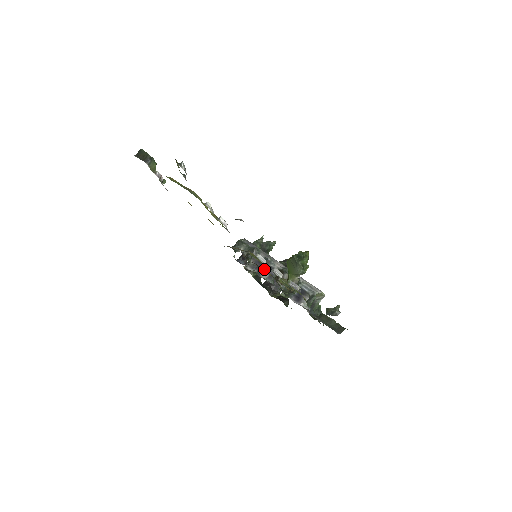
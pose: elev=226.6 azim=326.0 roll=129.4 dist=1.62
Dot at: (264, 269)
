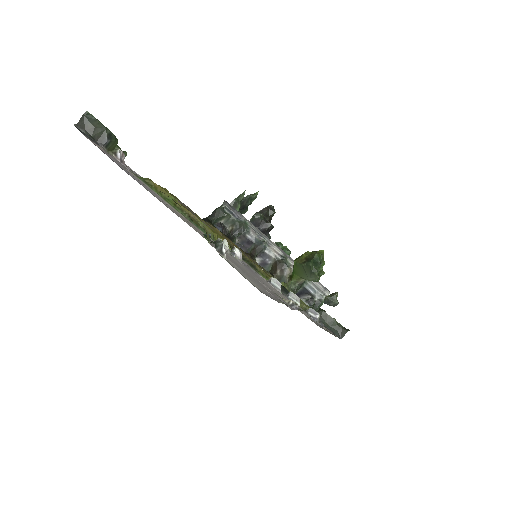
Dot at: (256, 256)
